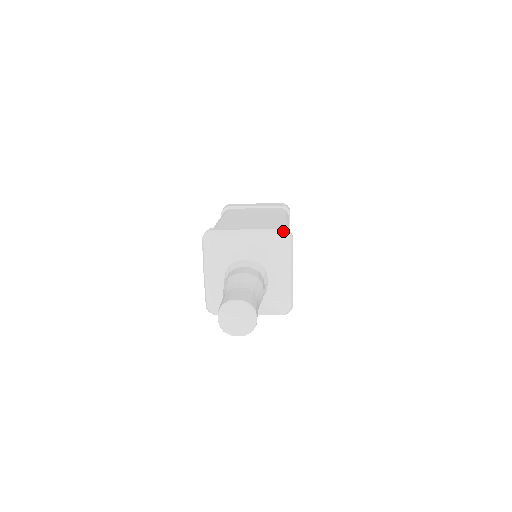
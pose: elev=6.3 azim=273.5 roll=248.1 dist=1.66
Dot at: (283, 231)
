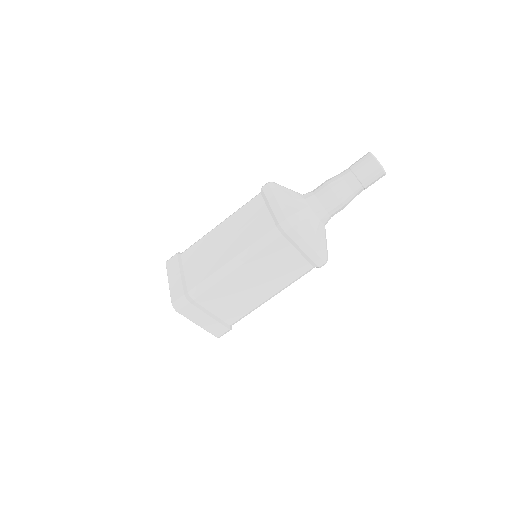
Dot at: occluded
